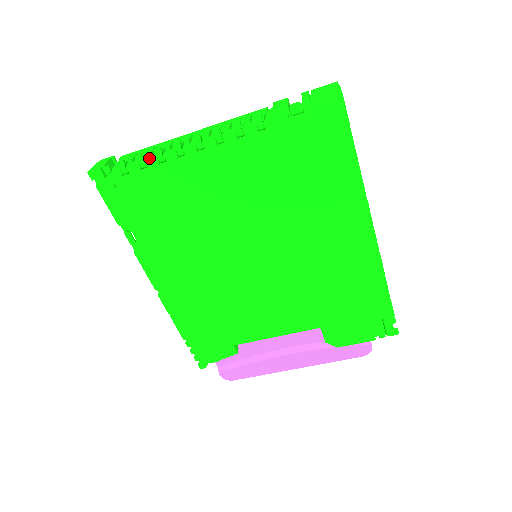
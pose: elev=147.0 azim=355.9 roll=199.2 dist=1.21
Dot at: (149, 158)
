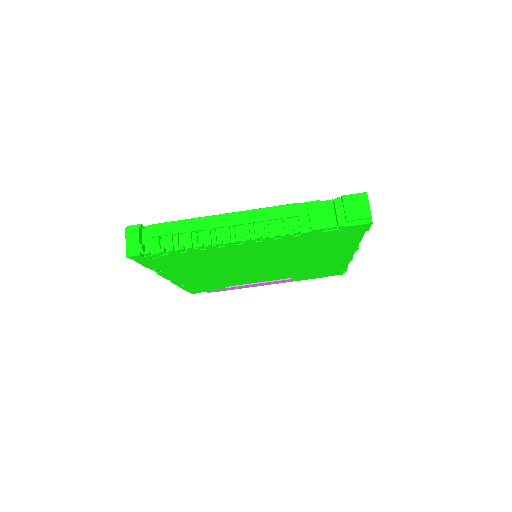
Dot at: (190, 249)
